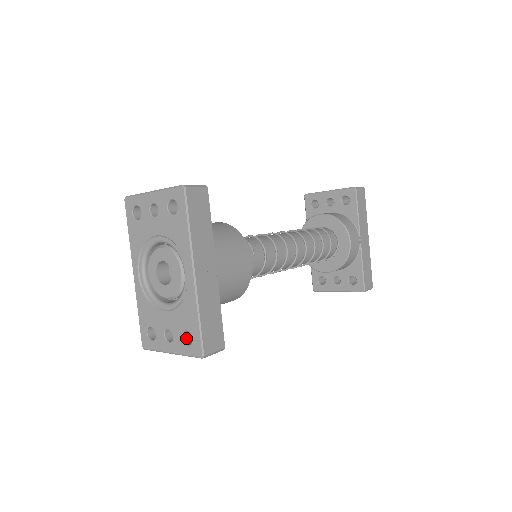
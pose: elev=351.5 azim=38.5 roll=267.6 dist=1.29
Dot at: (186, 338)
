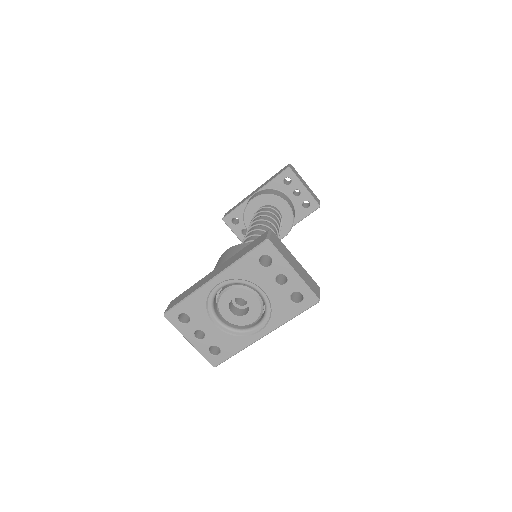
Dot at: (211, 345)
